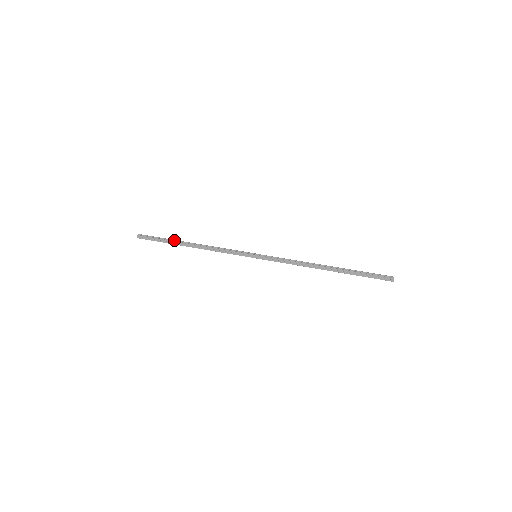
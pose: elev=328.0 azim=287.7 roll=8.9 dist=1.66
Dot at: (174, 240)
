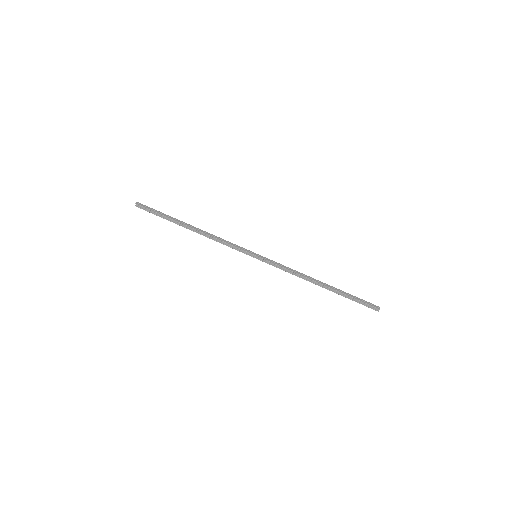
Dot at: (173, 220)
